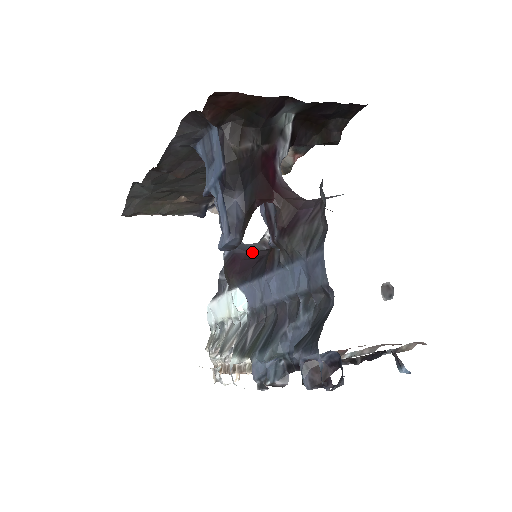
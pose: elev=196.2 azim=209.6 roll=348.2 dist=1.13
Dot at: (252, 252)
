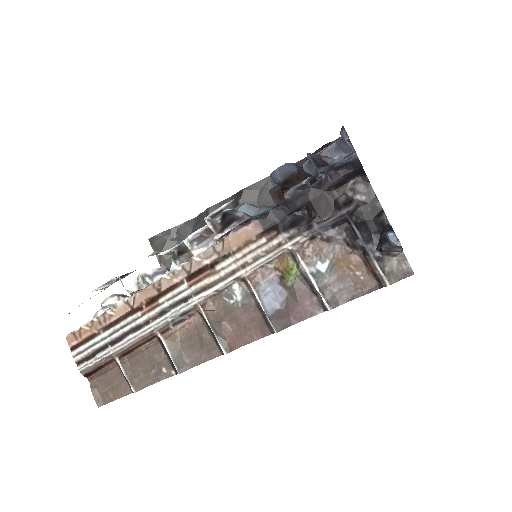
Dot at: occluded
